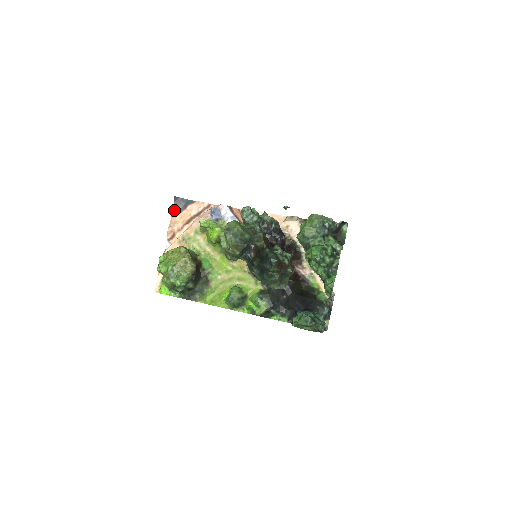
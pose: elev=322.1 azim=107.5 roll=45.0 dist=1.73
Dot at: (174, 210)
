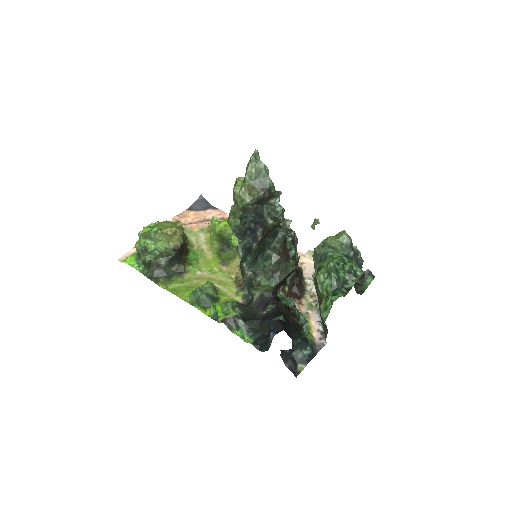
Dot at: (192, 206)
